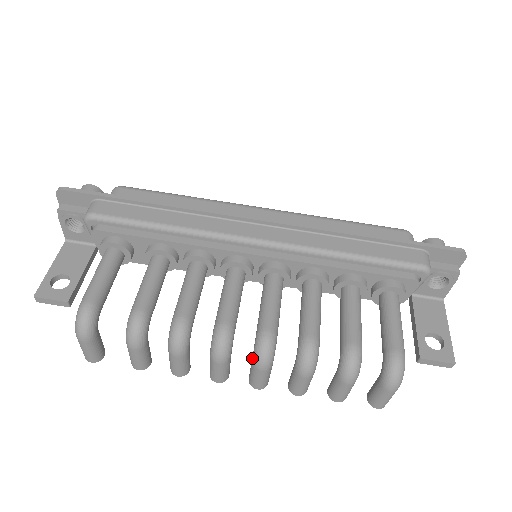
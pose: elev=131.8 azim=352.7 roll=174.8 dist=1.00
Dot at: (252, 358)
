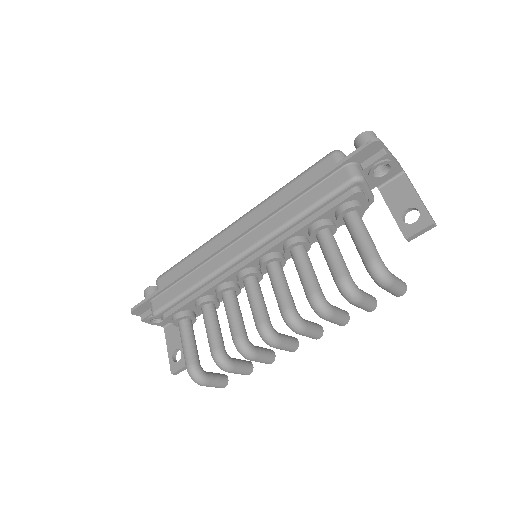
Dot at: (292, 330)
